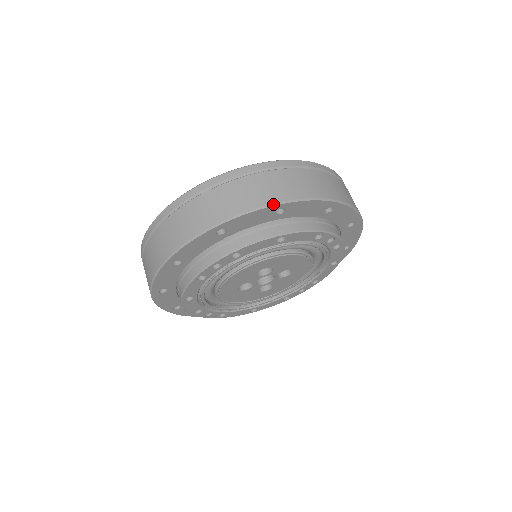
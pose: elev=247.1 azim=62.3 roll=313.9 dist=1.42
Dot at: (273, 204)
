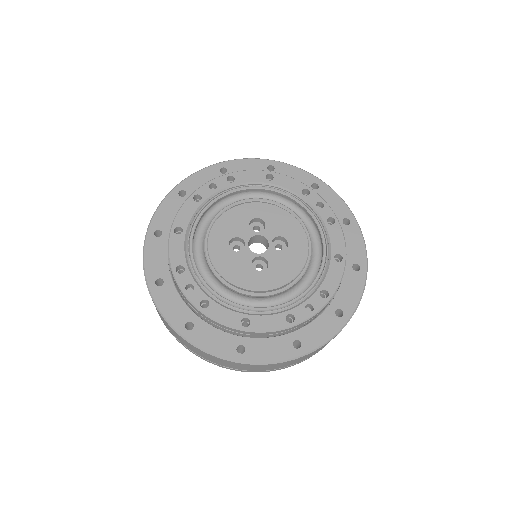
Dot at: (265, 159)
